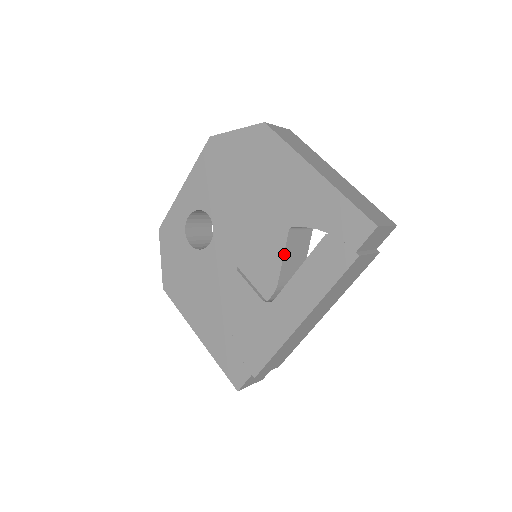
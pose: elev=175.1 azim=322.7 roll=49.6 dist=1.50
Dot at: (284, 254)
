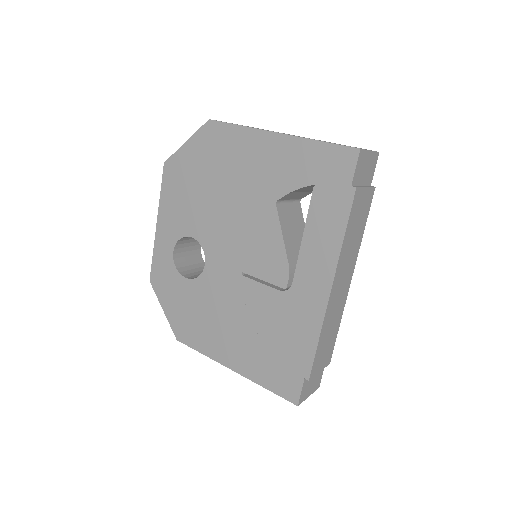
Dot at: (282, 231)
